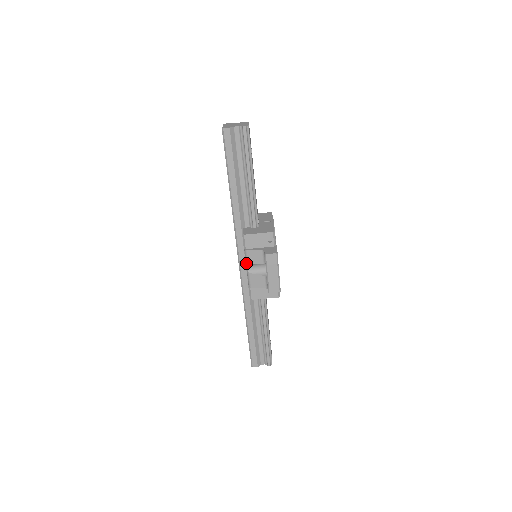
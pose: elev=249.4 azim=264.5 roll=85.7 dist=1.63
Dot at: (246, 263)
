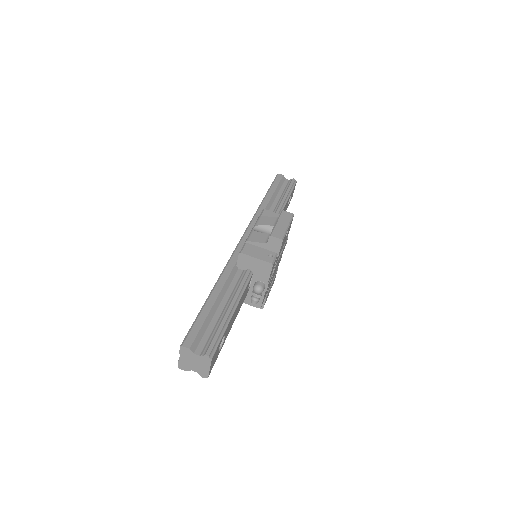
Dot at: (254, 225)
